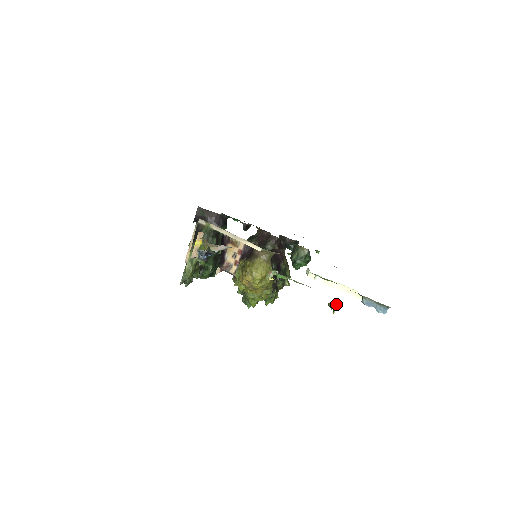
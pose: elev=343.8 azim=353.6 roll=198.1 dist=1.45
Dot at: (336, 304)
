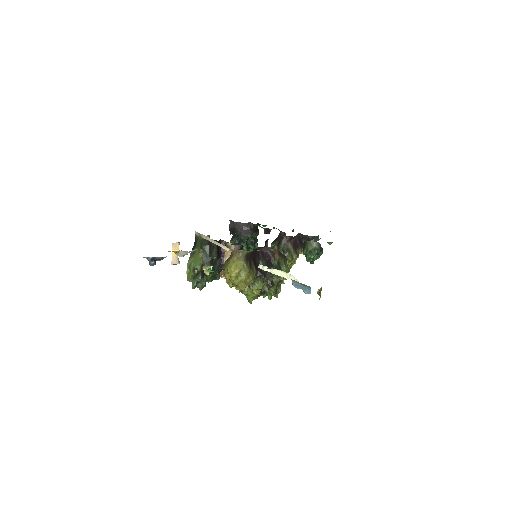
Dot at: (320, 291)
